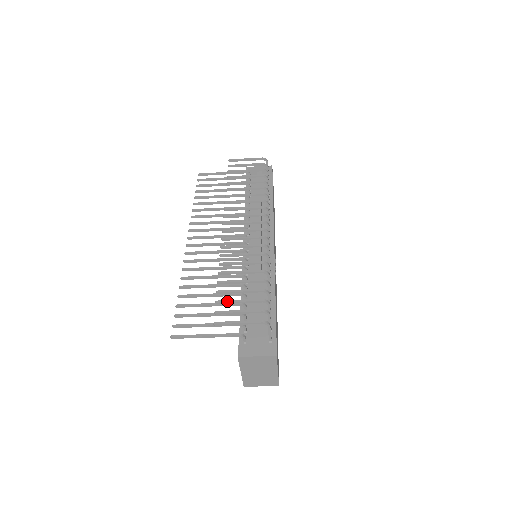
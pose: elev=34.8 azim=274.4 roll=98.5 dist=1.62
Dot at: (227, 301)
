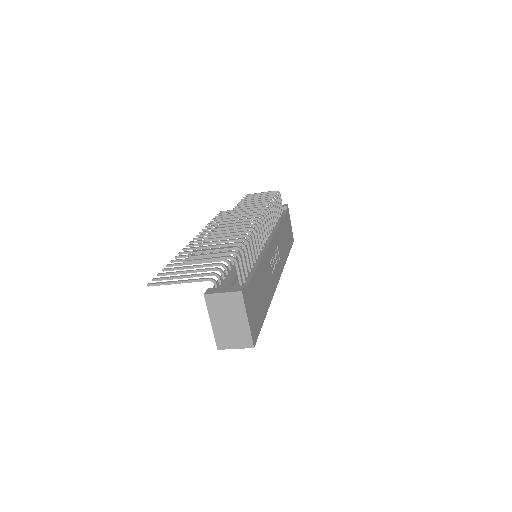
Dot at: (203, 250)
